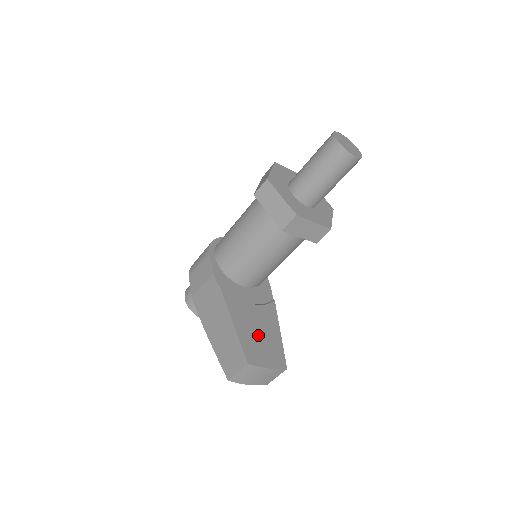
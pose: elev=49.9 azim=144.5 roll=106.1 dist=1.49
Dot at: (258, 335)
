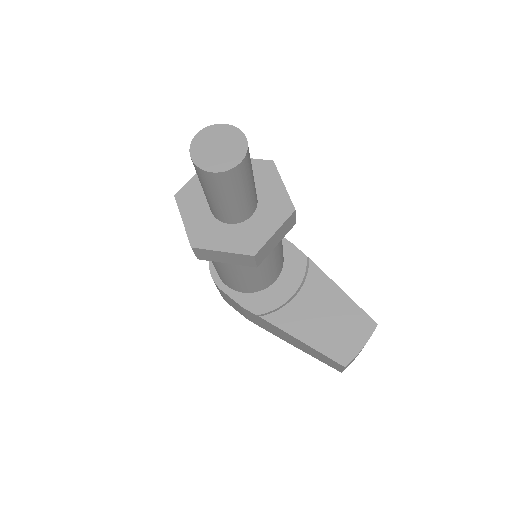
Dot at: (328, 323)
